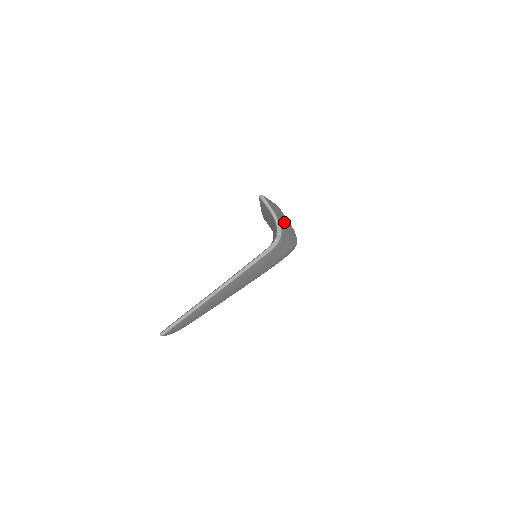
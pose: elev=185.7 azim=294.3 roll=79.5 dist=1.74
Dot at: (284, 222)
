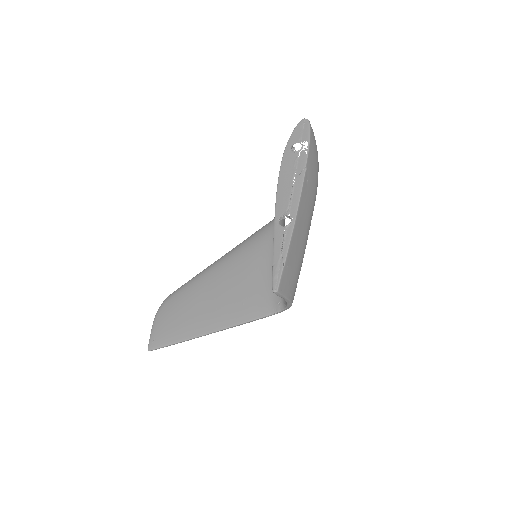
Dot at: (300, 261)
